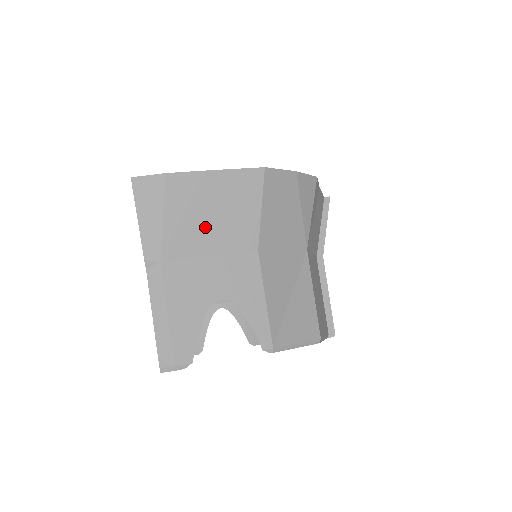
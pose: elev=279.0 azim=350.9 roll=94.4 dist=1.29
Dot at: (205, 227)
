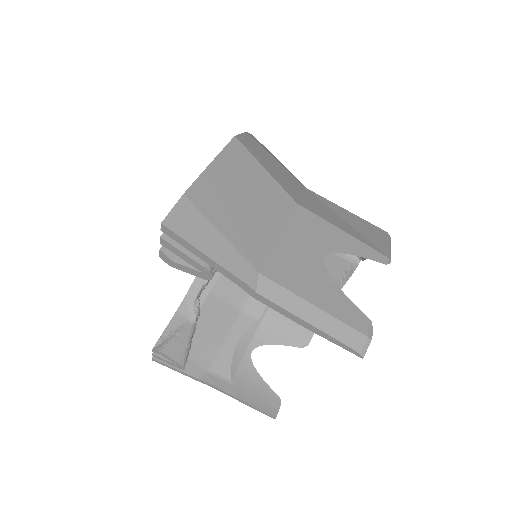
Dot at: (252, 215)
